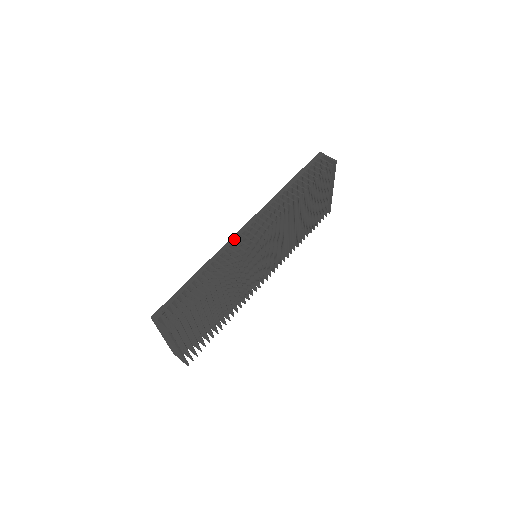
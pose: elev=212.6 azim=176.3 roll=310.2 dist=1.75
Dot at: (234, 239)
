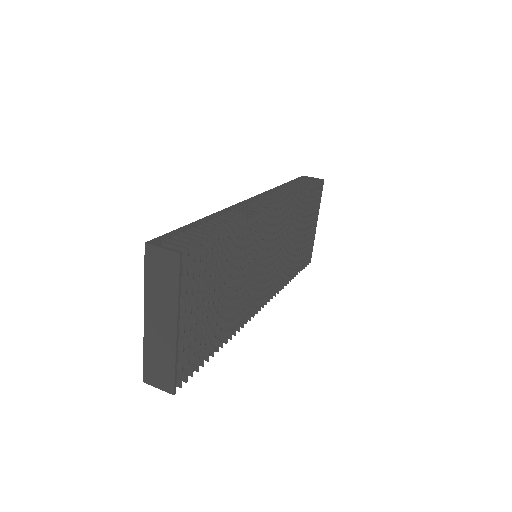
Dot at: (241, 204)
